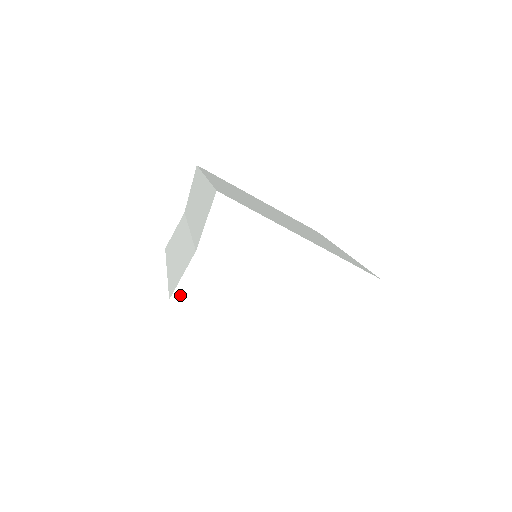
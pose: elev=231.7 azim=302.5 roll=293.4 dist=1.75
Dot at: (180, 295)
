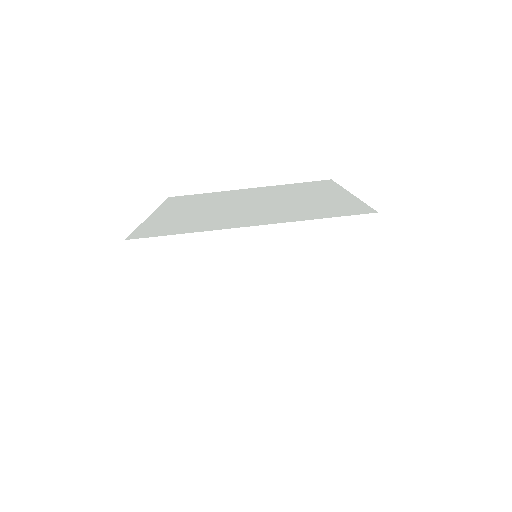
Dot at: (175, 352)
